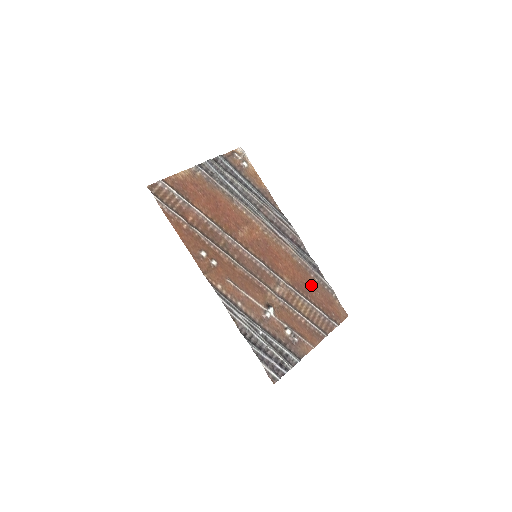
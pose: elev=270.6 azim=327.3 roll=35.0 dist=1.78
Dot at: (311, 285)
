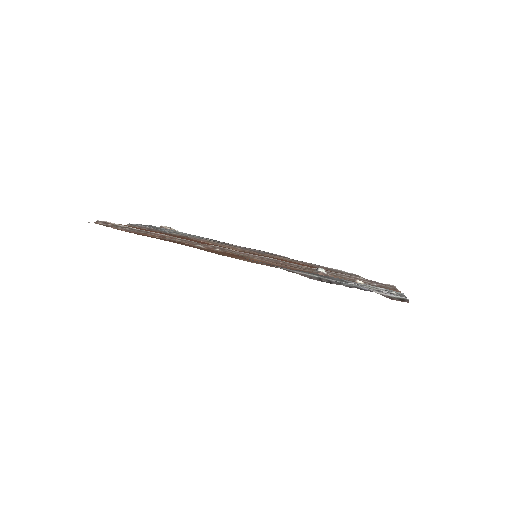
Dot at: occluded
